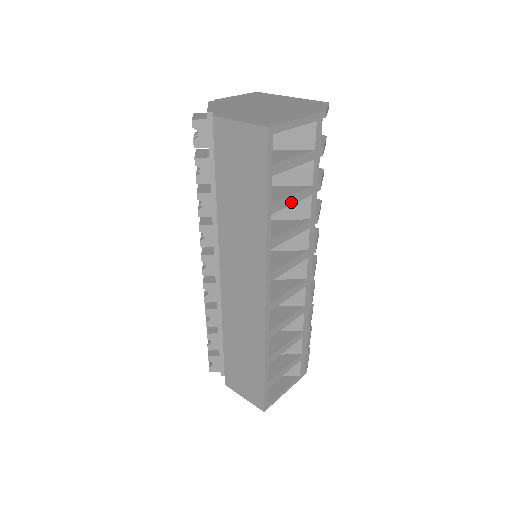
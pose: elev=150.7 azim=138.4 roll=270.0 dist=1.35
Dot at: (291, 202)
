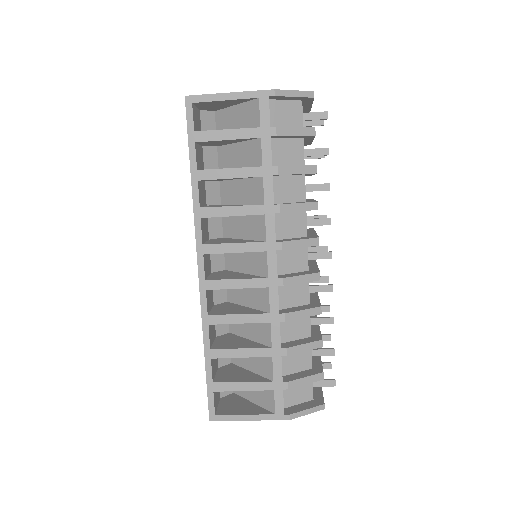
Dot at: (228, 176)
